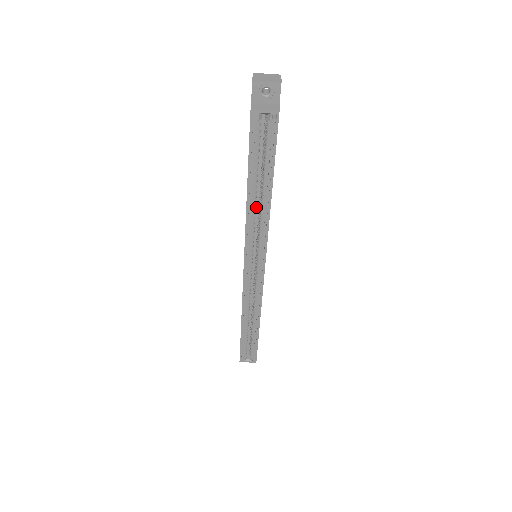
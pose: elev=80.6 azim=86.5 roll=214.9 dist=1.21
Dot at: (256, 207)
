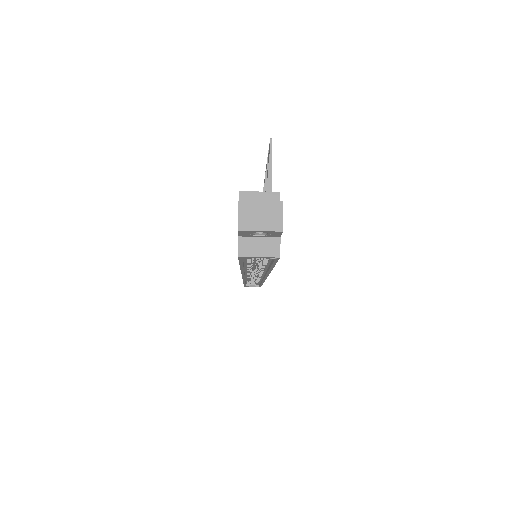
Dot at: occluded
